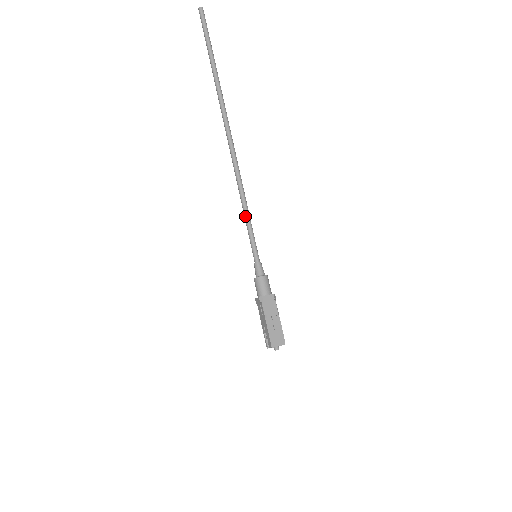
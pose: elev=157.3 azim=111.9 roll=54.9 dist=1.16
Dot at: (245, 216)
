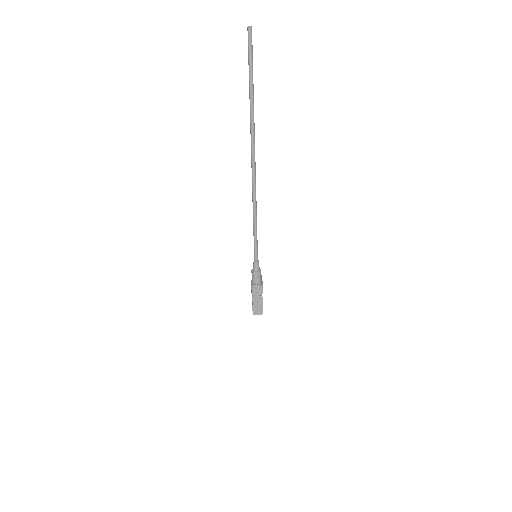
Dot at: (253, 228)
